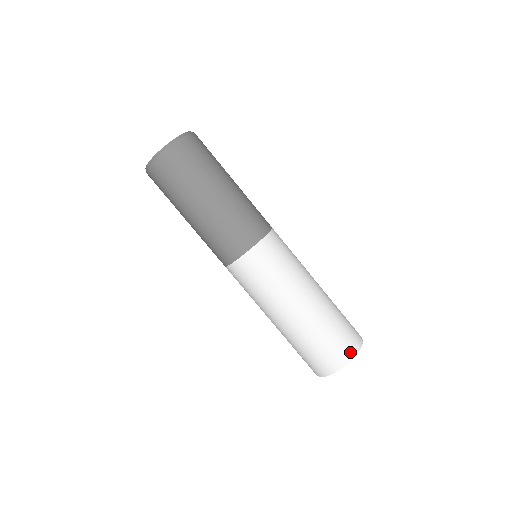
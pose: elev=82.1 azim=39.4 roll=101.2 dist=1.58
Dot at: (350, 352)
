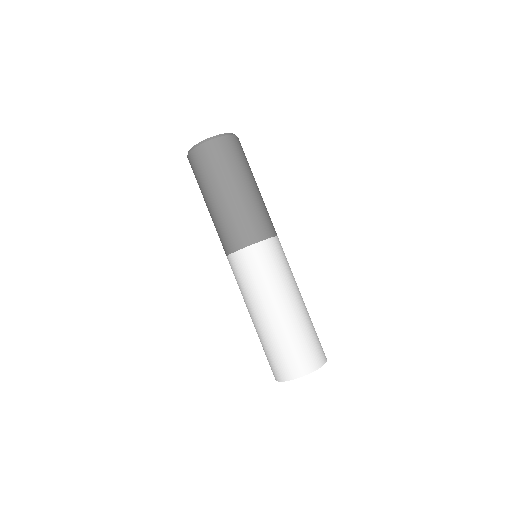
Dot at: (324, 356)
